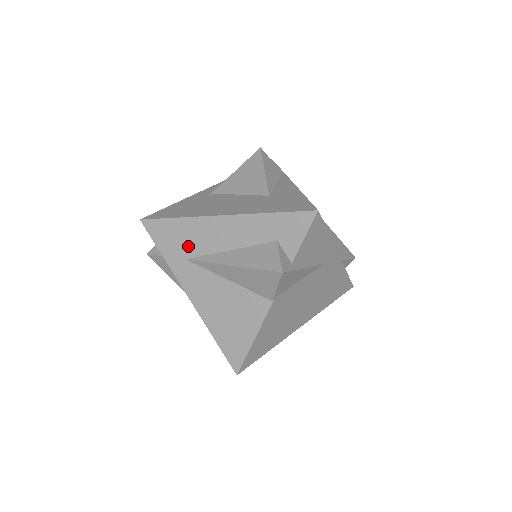
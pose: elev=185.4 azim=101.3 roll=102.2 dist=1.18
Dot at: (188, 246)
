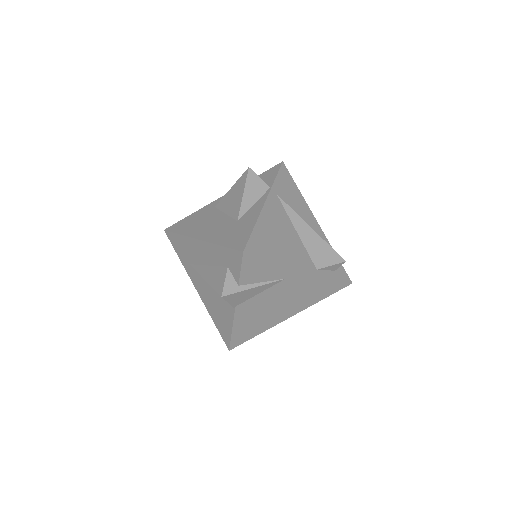
Dot at: (188, 255)
